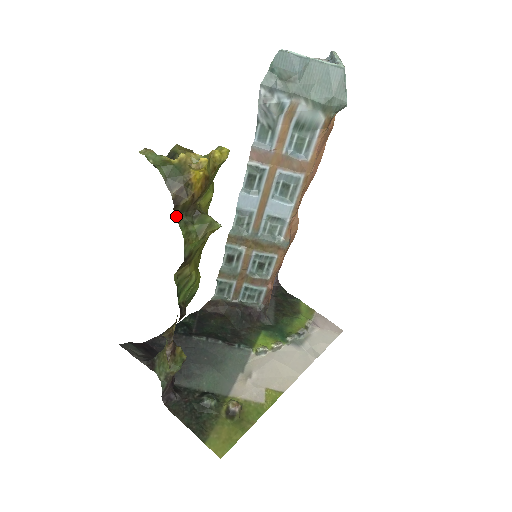
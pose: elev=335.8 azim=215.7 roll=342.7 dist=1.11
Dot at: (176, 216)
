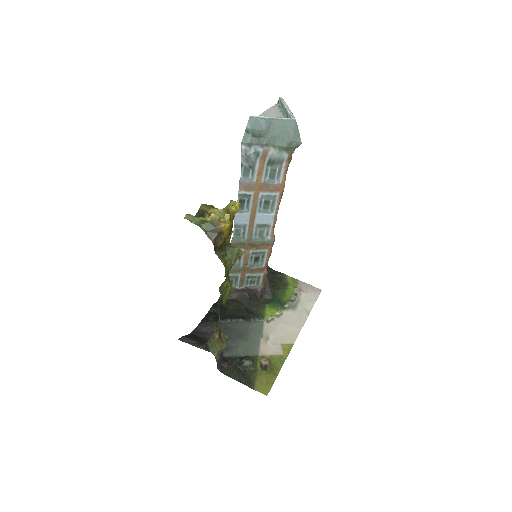
Dot at: (216, 253)
